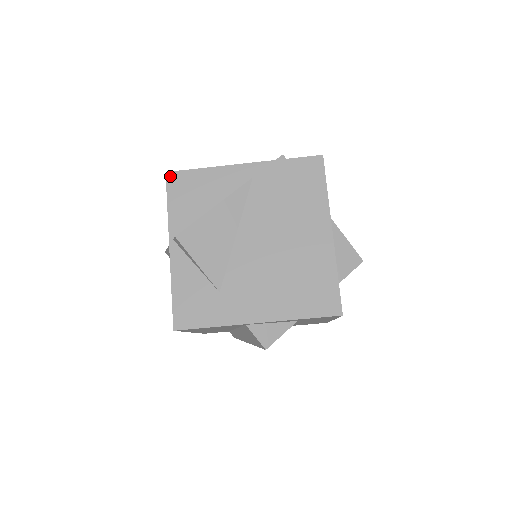
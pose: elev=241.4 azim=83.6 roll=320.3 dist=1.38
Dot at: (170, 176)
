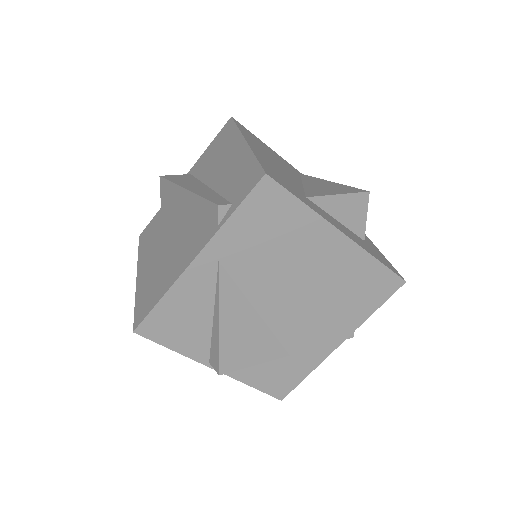
Dot at: (141, 331)
